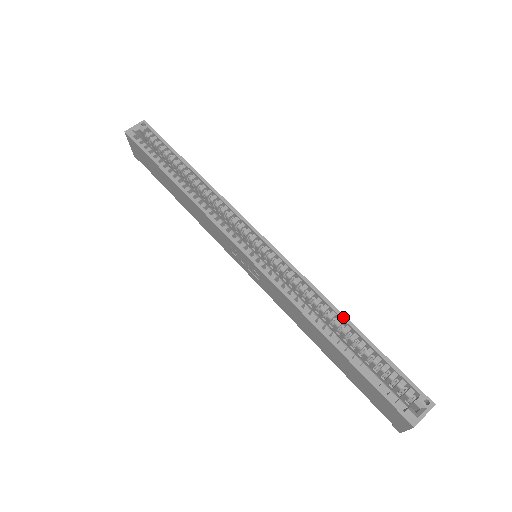
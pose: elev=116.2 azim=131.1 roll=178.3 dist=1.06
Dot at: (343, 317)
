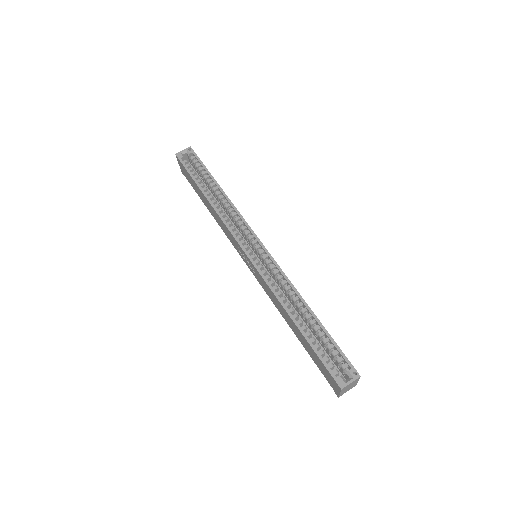
Dot at: (307, 307)
